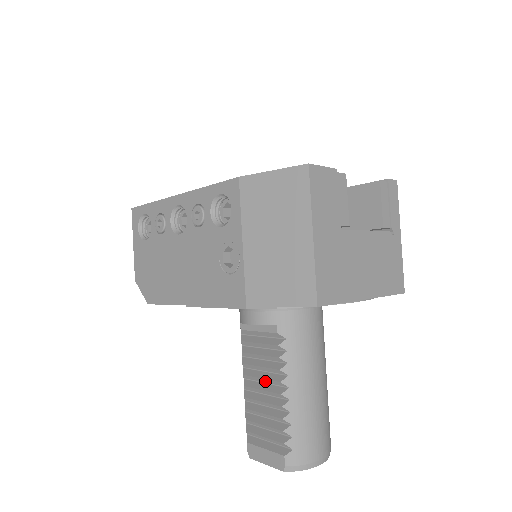
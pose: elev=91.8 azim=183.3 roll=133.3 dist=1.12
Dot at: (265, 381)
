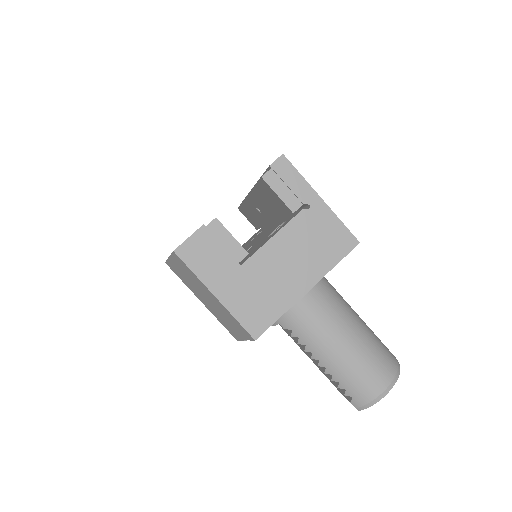
Dot at: occluded
